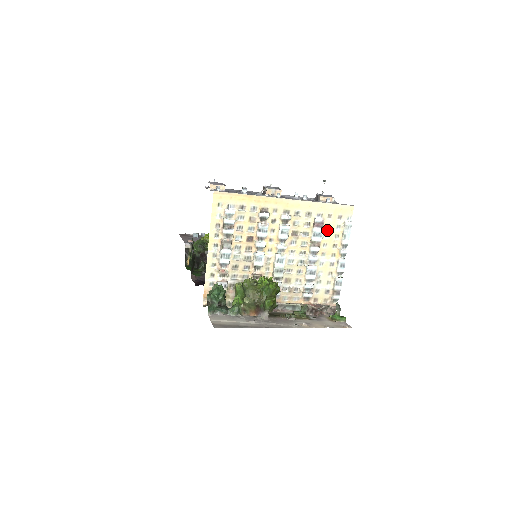
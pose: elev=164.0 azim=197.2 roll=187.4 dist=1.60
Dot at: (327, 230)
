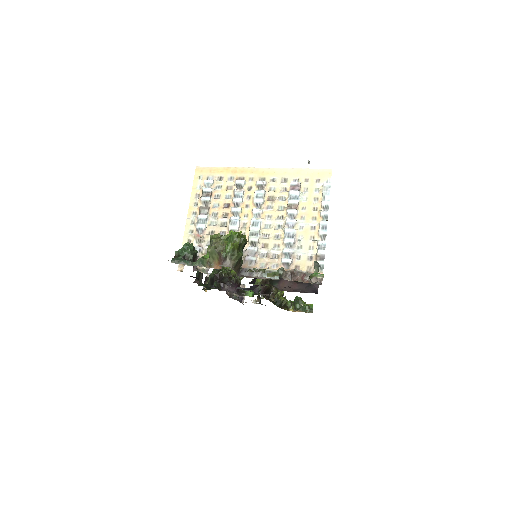
Dot at: (305, 194)
